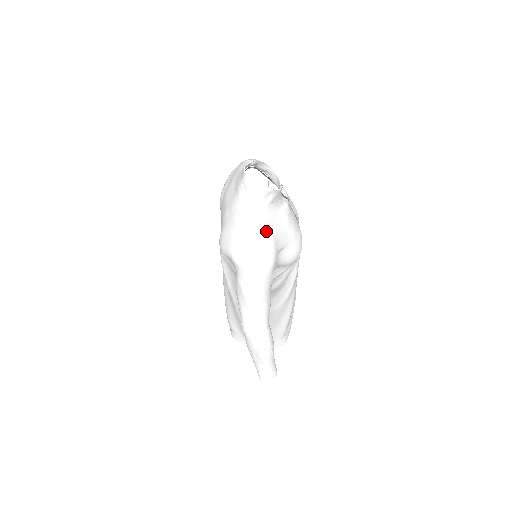
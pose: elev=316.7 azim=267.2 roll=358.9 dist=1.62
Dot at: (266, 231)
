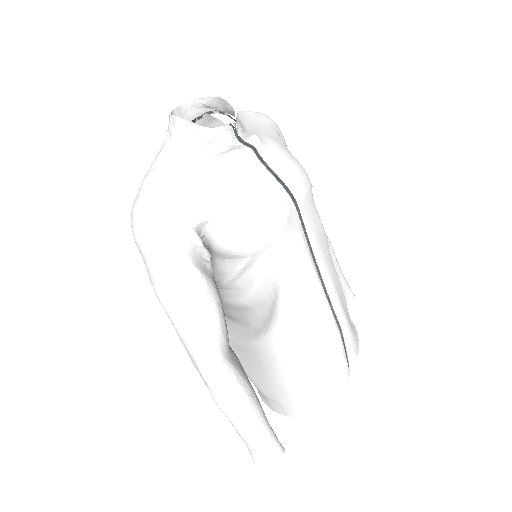
Dot at: (161, 184)
